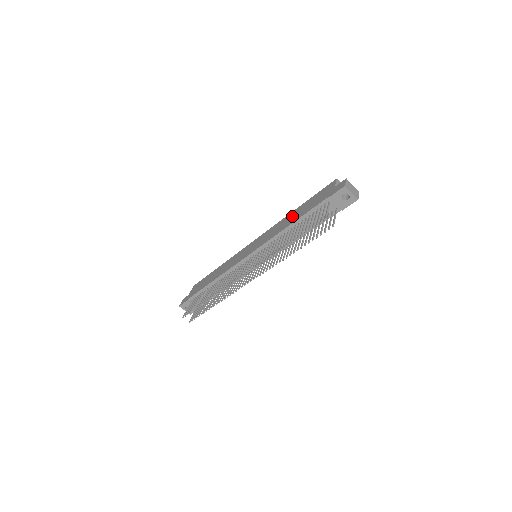
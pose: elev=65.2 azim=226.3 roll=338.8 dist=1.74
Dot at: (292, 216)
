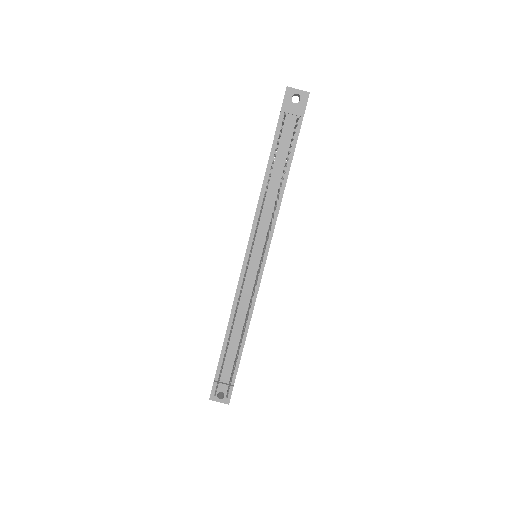
Dot at: occluded
